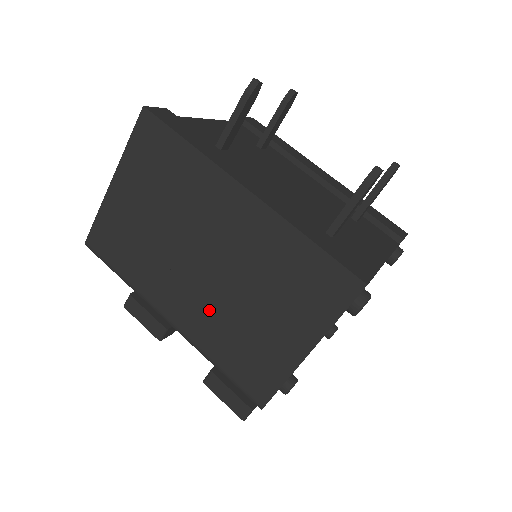
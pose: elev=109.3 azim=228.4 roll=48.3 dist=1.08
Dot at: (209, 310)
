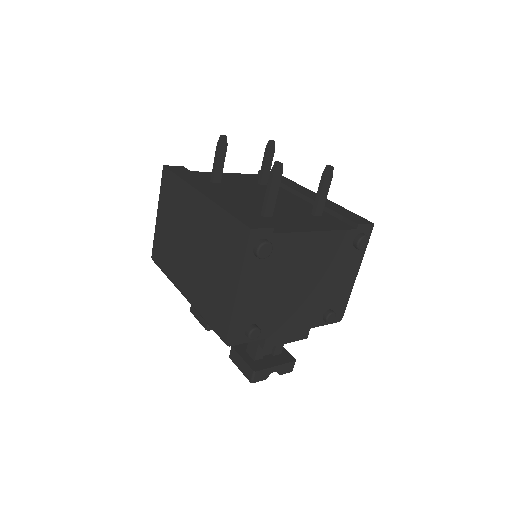
Dot at: (197, 279)
